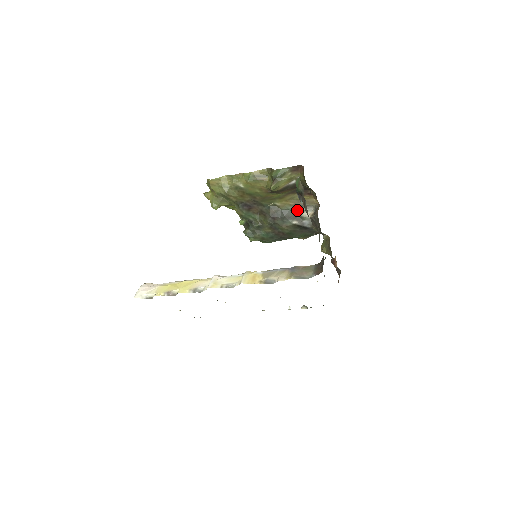
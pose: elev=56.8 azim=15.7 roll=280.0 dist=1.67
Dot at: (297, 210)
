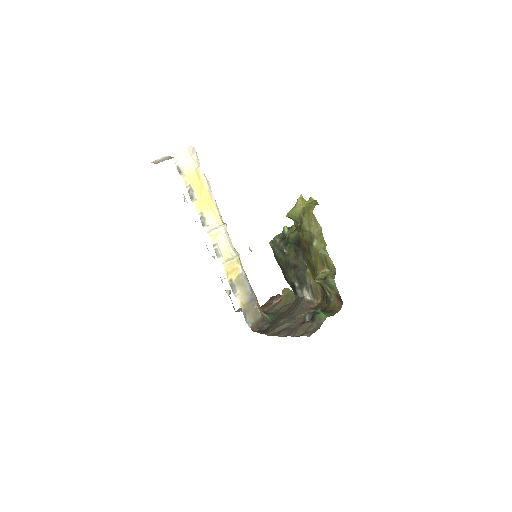
Dot at: (308, 286)
